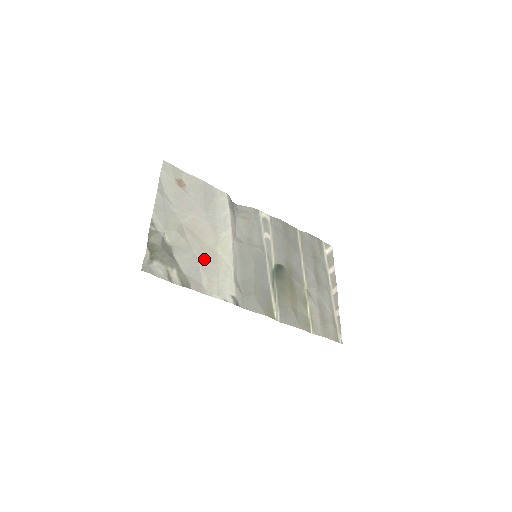
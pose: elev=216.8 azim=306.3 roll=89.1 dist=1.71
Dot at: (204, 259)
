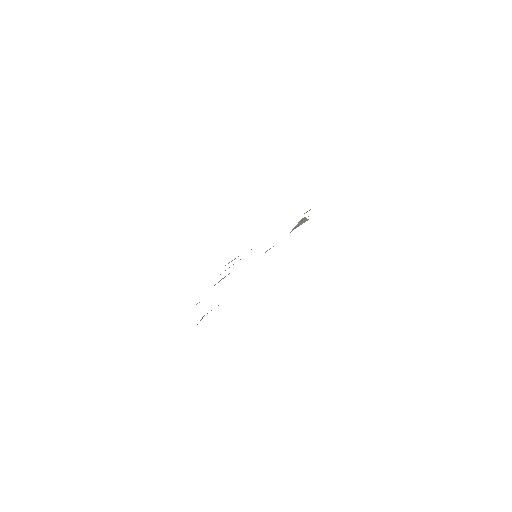
Dot at: occluded
